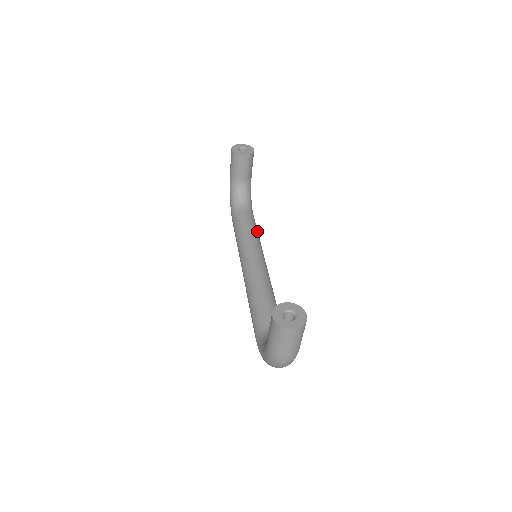
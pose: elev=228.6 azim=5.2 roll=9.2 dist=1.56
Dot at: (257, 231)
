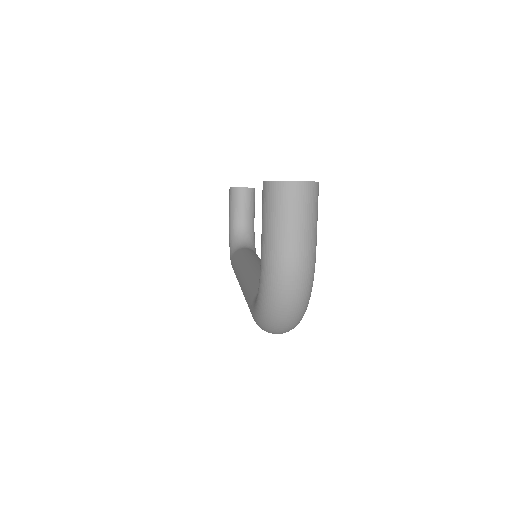
Dot at: occluded
